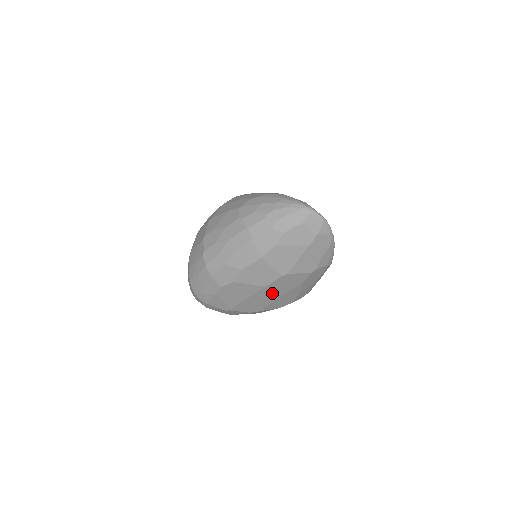
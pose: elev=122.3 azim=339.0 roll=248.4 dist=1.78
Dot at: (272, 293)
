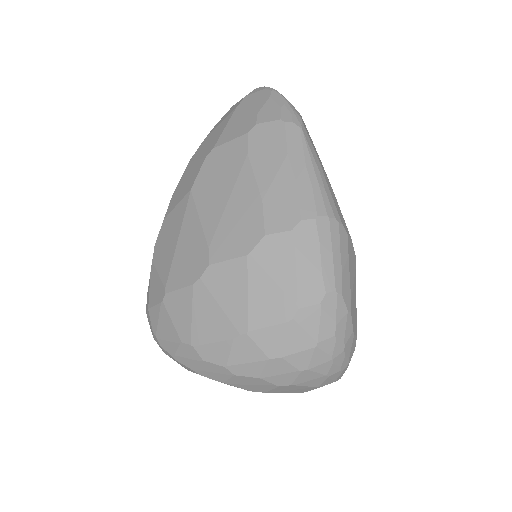
Dot at: (207, 204)
